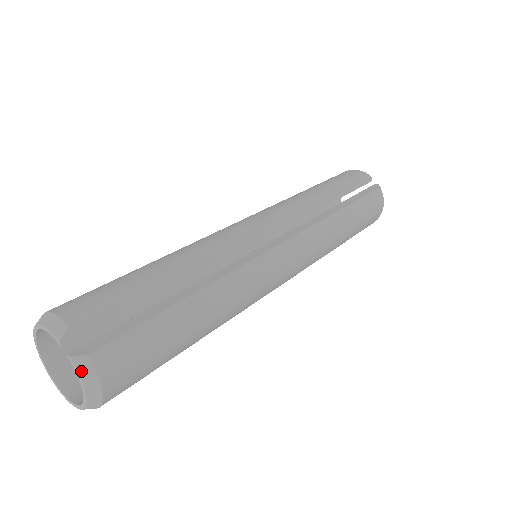
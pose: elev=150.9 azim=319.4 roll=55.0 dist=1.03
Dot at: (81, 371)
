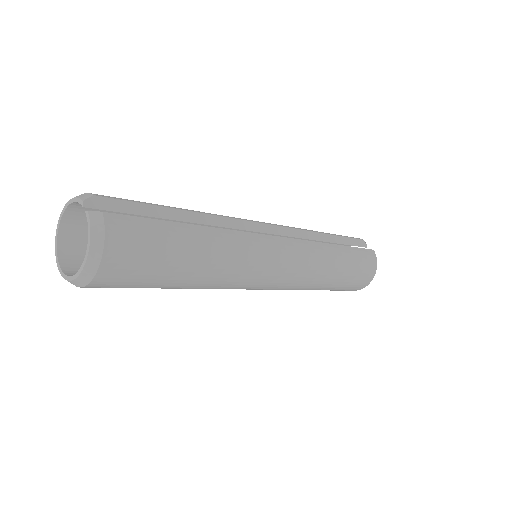
Dot at: (93, 222)
